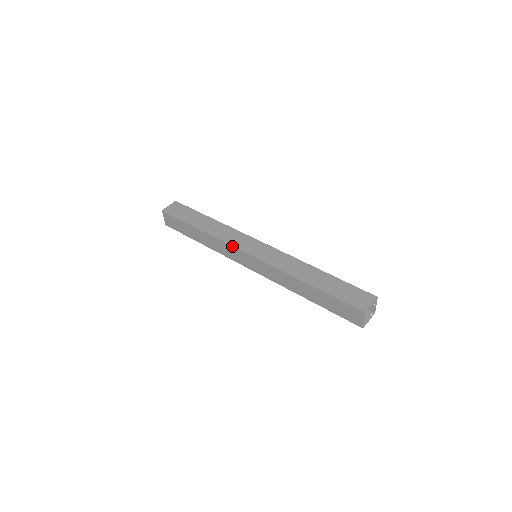
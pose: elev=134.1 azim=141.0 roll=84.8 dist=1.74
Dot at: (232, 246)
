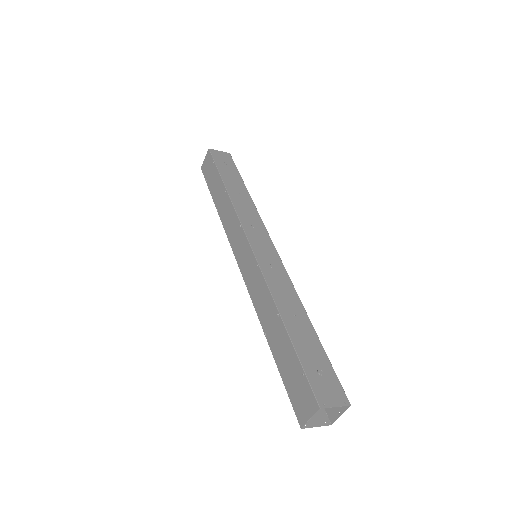
Dot at: (241, 225)
